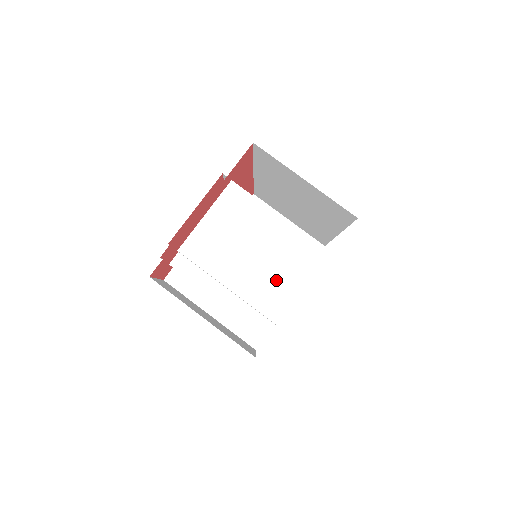
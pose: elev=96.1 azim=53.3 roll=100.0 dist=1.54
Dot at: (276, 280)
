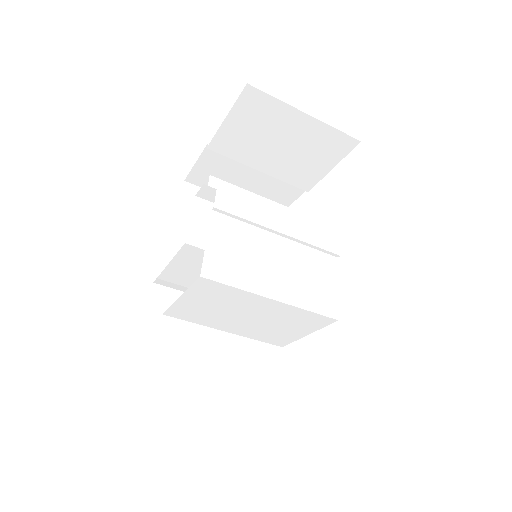
Dot at: (277, 330)
